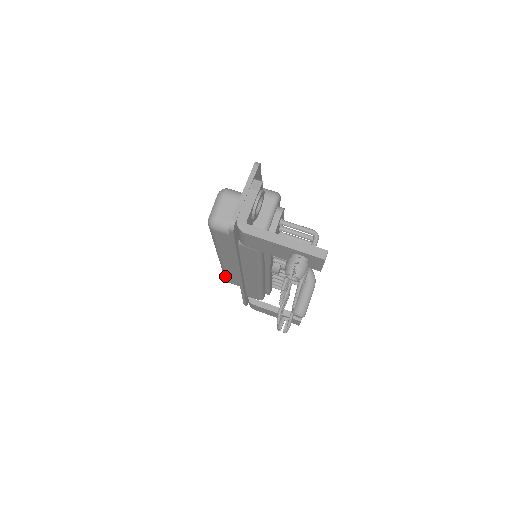
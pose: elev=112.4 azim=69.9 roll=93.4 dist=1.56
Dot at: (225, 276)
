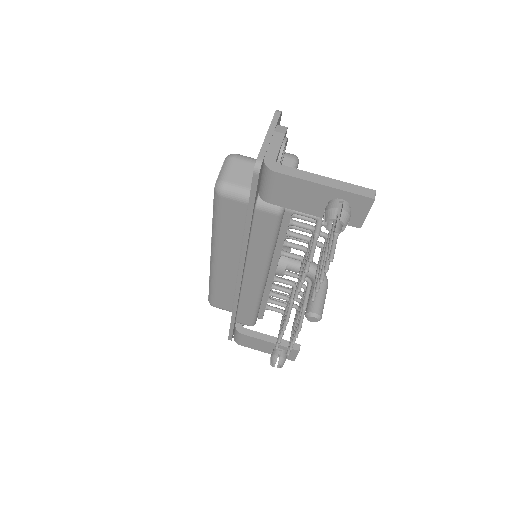
Dot at: (211, 294)
